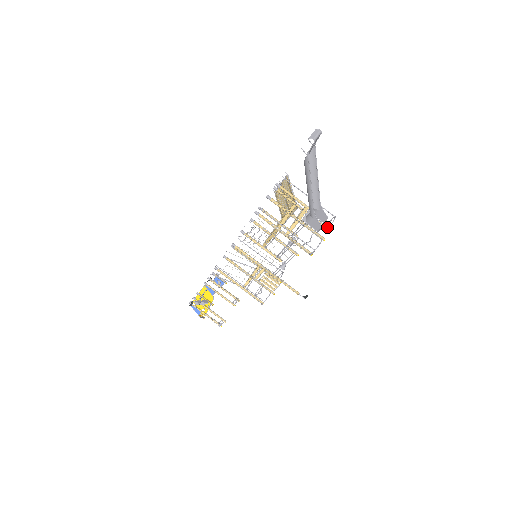
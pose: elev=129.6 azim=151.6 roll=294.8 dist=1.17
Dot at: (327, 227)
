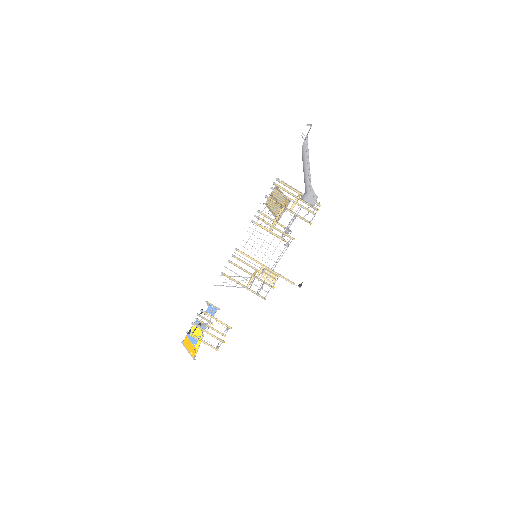
Dot at: occluded
